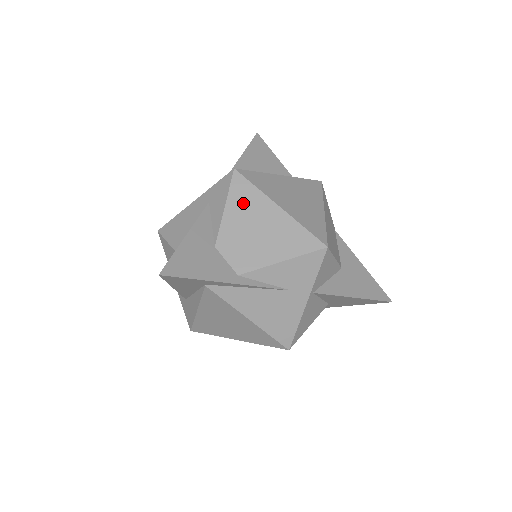
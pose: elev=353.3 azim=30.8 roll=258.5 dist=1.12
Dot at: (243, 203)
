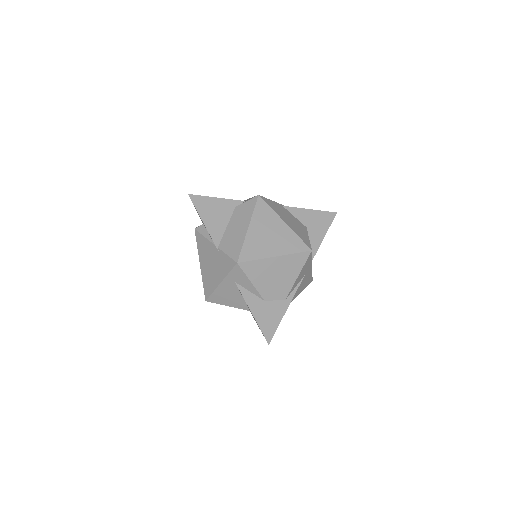
Dot at: (258, 273)
